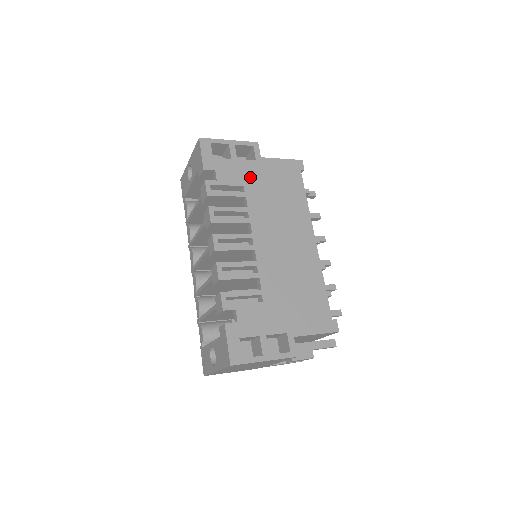
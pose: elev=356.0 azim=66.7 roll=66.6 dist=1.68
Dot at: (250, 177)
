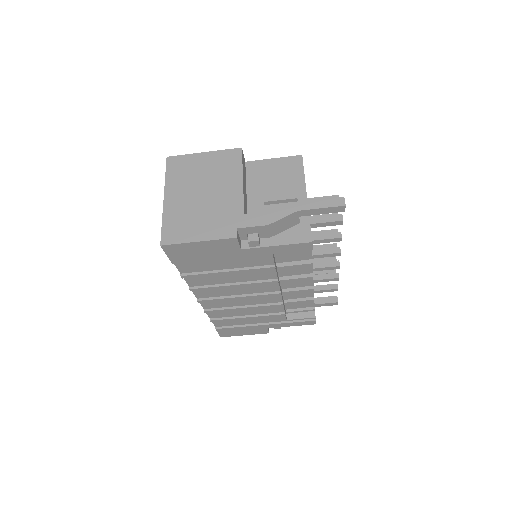
Dot at: occluded
